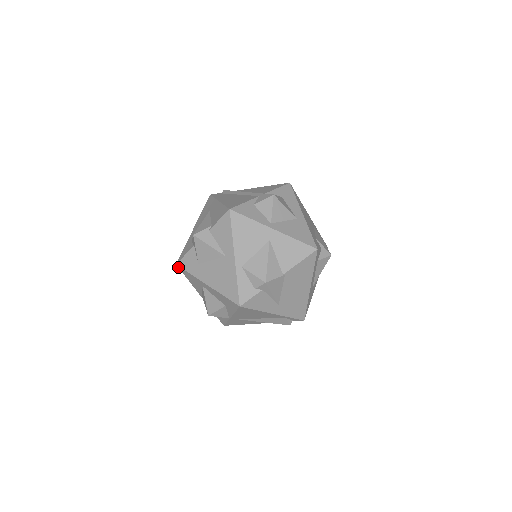
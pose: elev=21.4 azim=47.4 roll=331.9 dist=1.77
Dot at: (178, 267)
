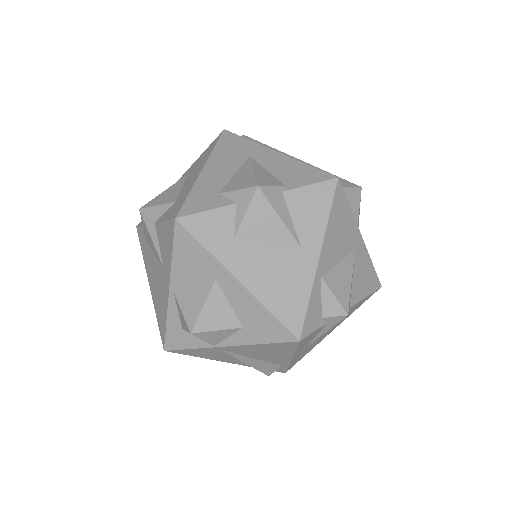
Dot at: (174, 225)
